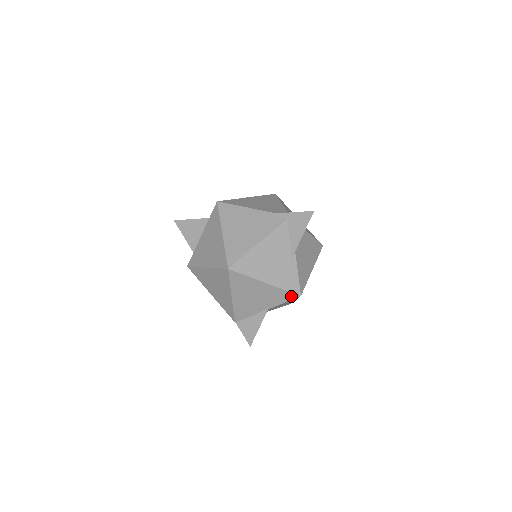
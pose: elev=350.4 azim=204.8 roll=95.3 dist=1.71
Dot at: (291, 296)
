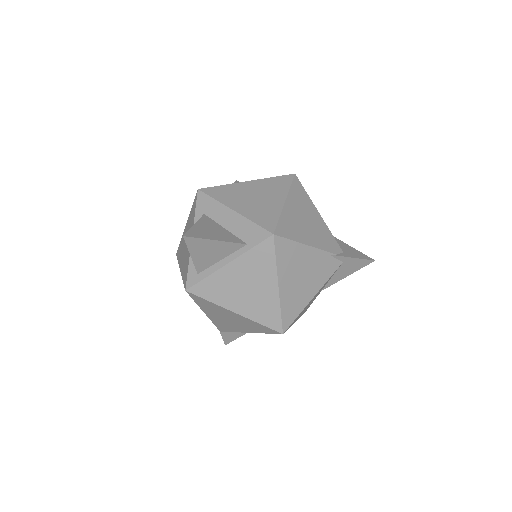
Dot at: occluded
